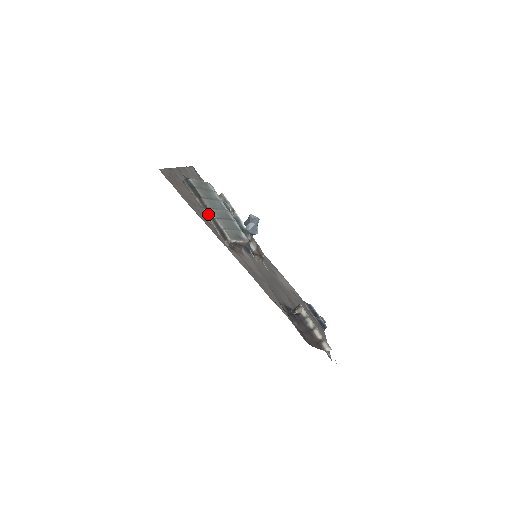
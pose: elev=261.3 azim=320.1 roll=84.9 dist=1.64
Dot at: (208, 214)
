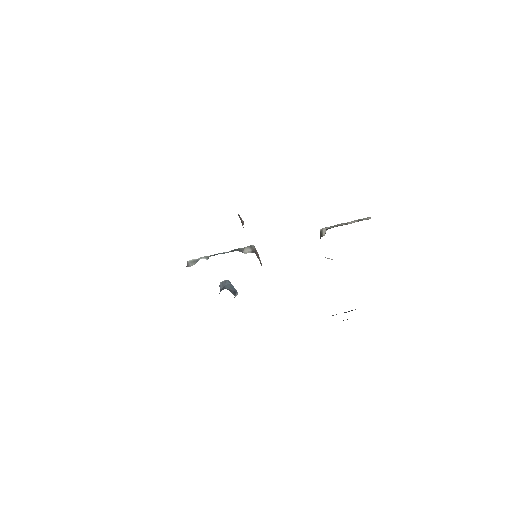
Dot at: occluded
